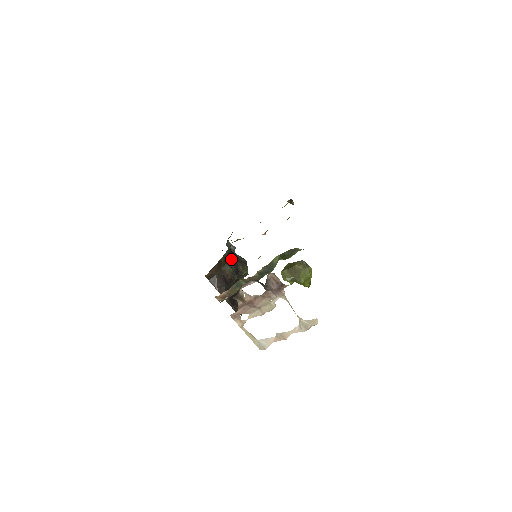
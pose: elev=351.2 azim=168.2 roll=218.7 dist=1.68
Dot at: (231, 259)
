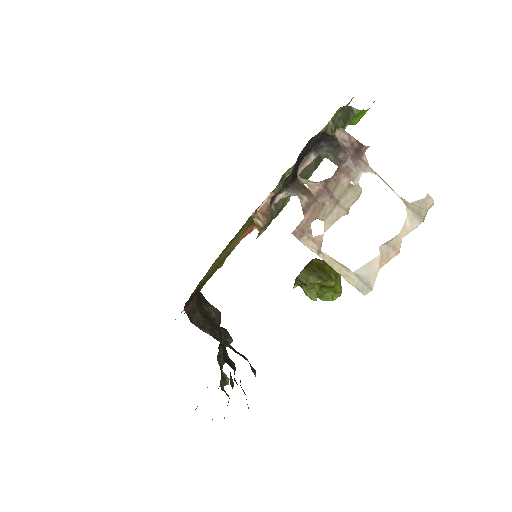
Dot at: occluded
